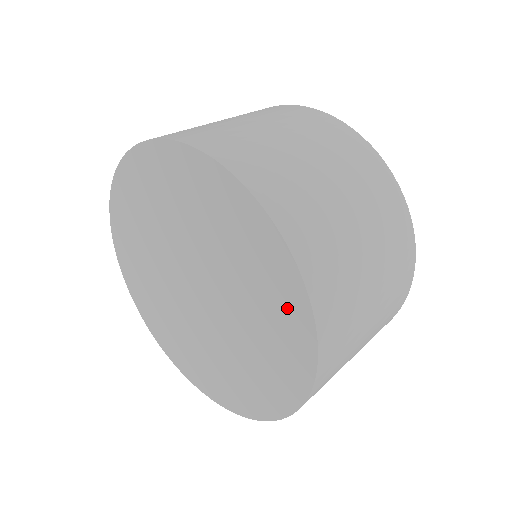
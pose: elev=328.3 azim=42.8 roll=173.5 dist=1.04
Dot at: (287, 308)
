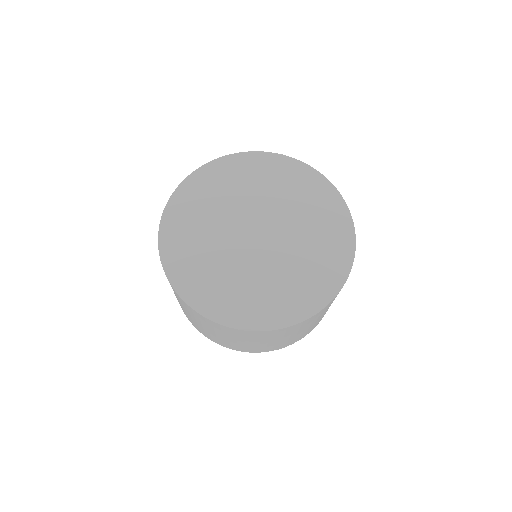
Dot at: (337, 254)
